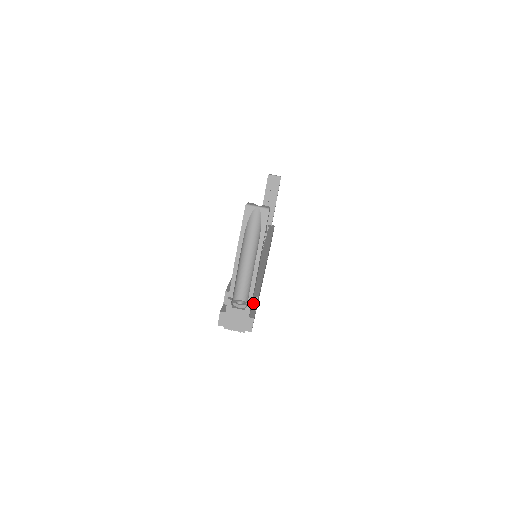
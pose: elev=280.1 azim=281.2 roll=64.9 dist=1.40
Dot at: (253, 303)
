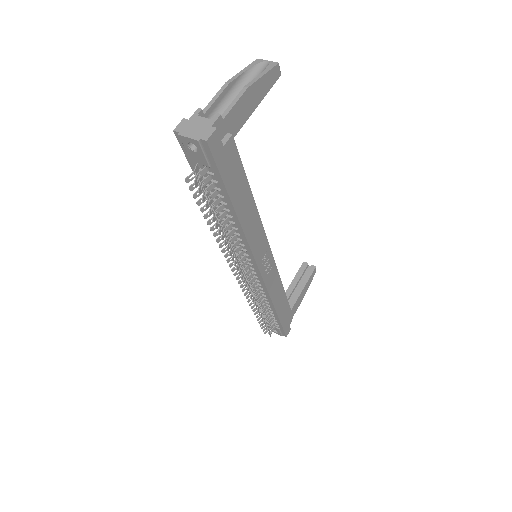
Dot at: (224, 139)
